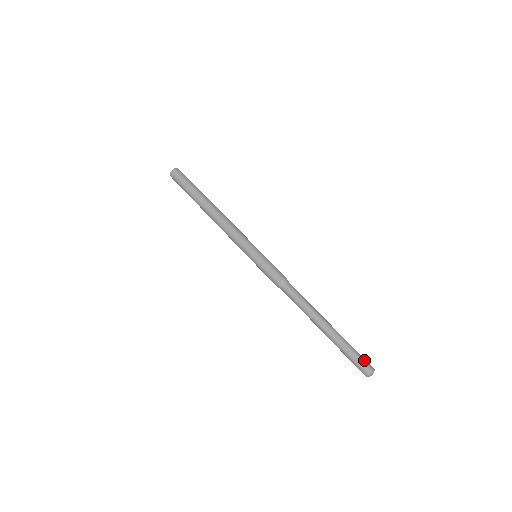
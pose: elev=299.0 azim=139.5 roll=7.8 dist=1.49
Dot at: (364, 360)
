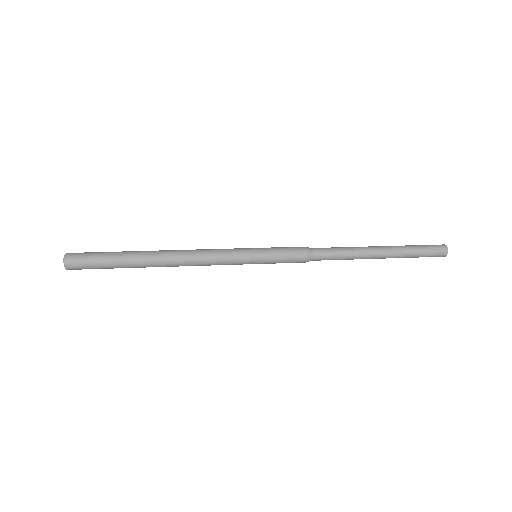
Dot at: occluded
